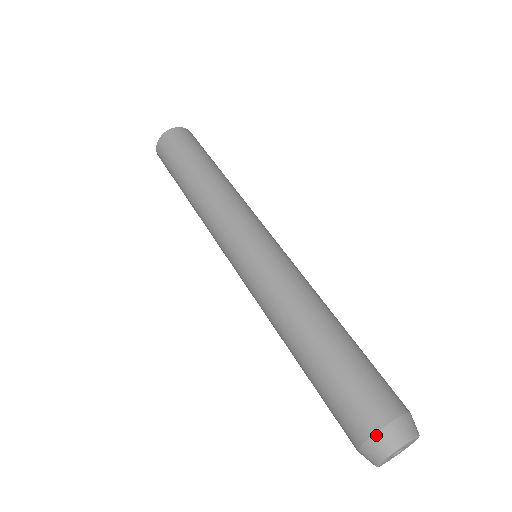
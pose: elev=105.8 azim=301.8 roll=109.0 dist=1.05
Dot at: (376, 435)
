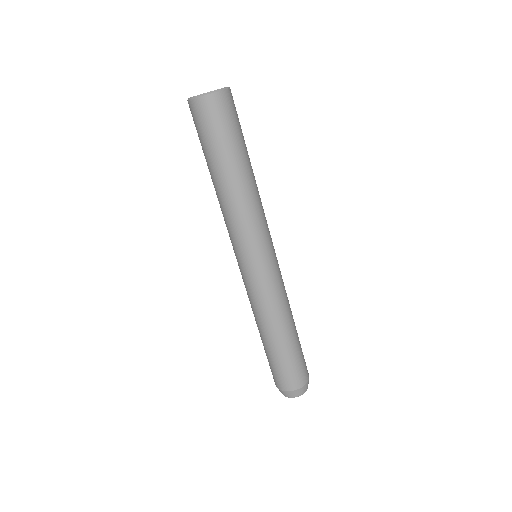
Dot at: (288, 392)
